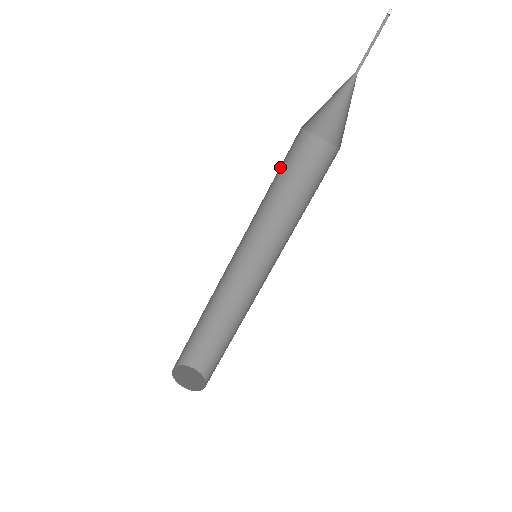
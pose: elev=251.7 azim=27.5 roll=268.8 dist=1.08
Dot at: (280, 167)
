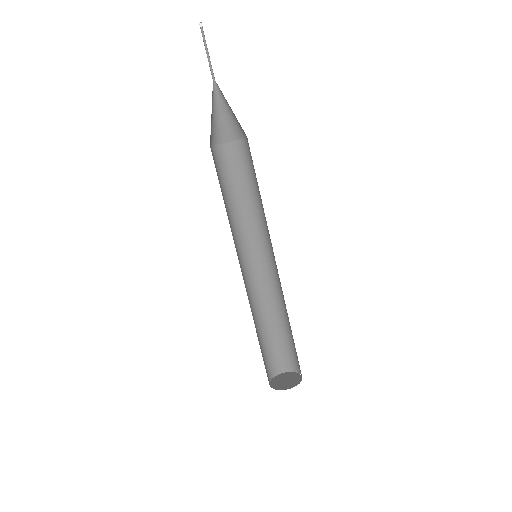
Dot at: occluded
